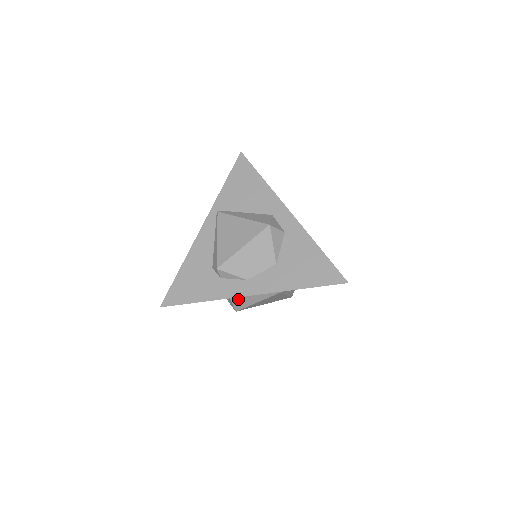
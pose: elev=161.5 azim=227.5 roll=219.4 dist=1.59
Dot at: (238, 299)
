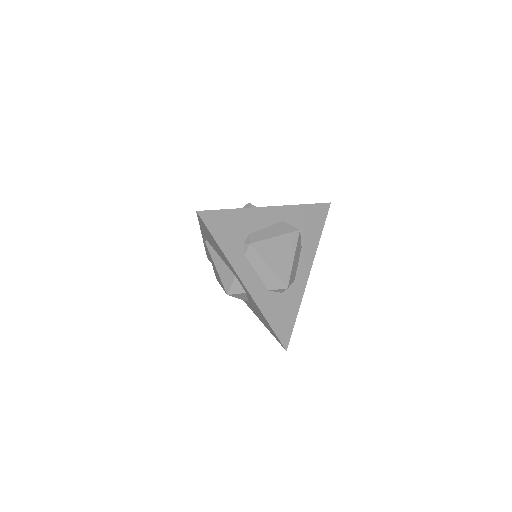
Dot at: occluded
